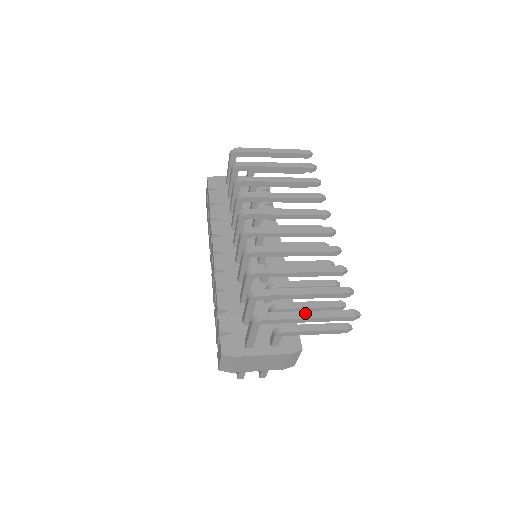
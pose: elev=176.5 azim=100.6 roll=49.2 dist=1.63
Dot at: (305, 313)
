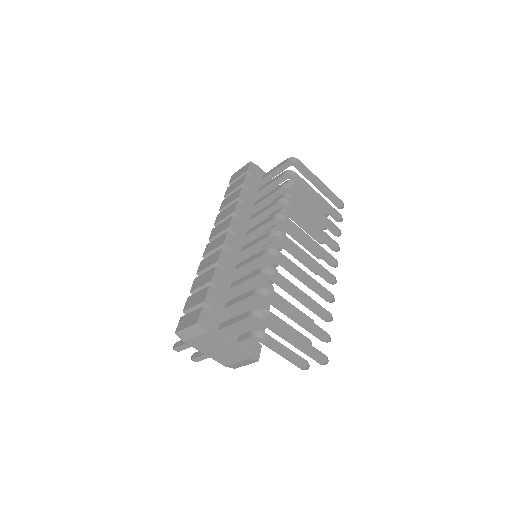
Dot at: (294, 335)
